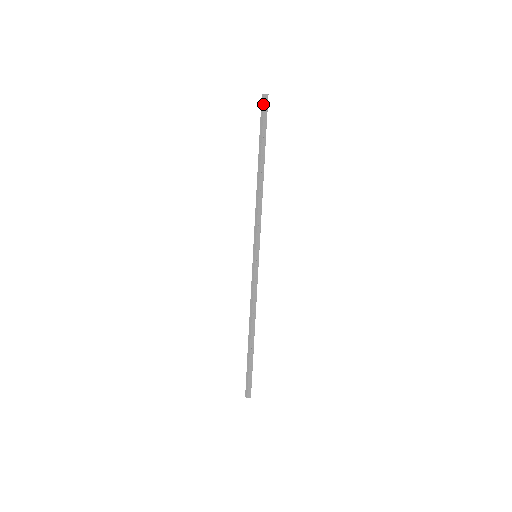
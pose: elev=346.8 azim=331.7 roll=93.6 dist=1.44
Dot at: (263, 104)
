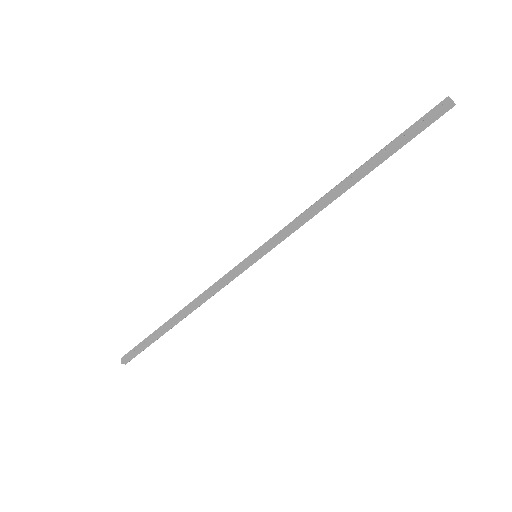
Dot at: (438, 111)
